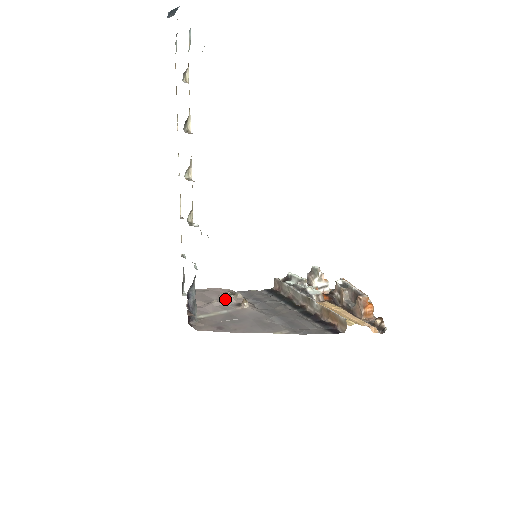
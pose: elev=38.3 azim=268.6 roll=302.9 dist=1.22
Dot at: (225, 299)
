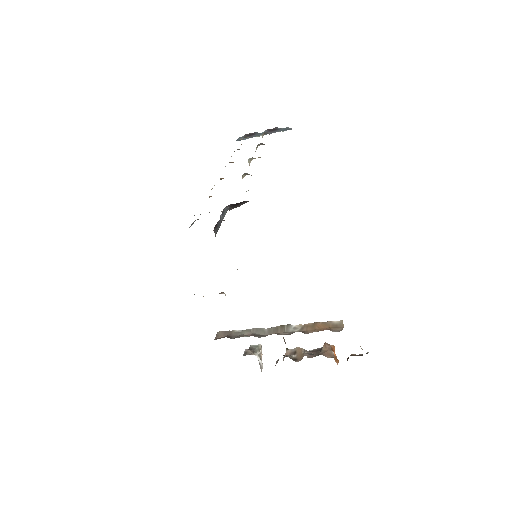
Dot at: occluded
